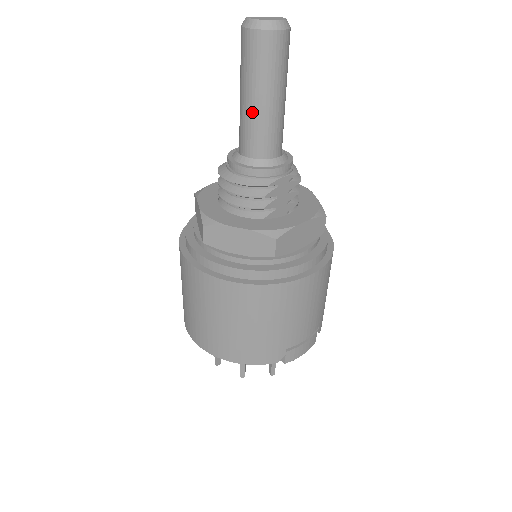
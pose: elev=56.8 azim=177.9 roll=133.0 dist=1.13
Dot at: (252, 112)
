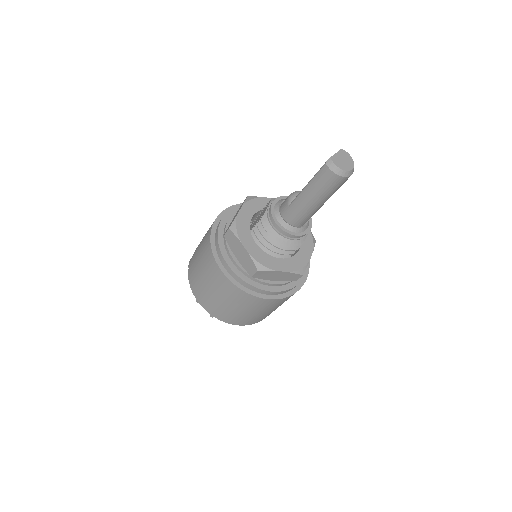
Dot at: (310, 208)
